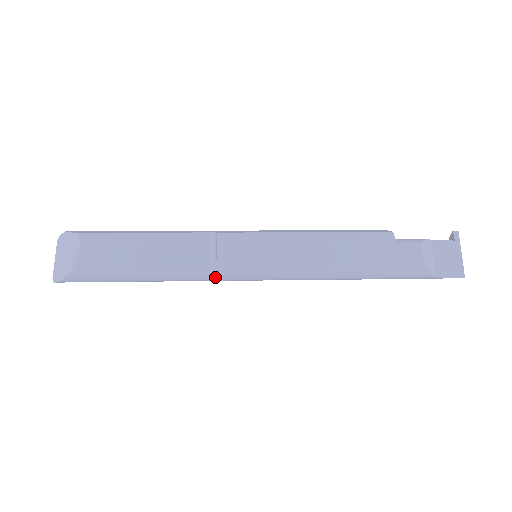
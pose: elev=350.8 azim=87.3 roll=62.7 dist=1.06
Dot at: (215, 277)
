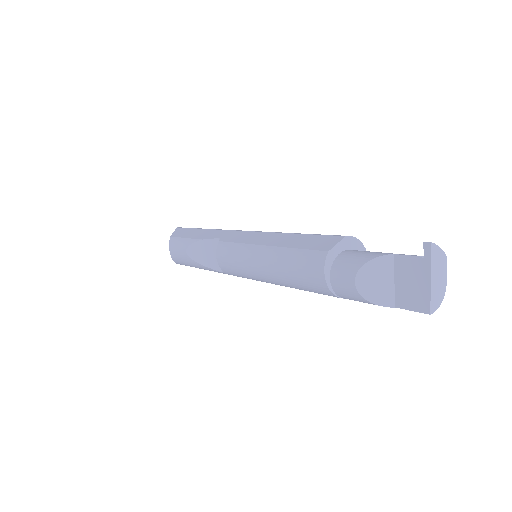
Dot at: occluded
